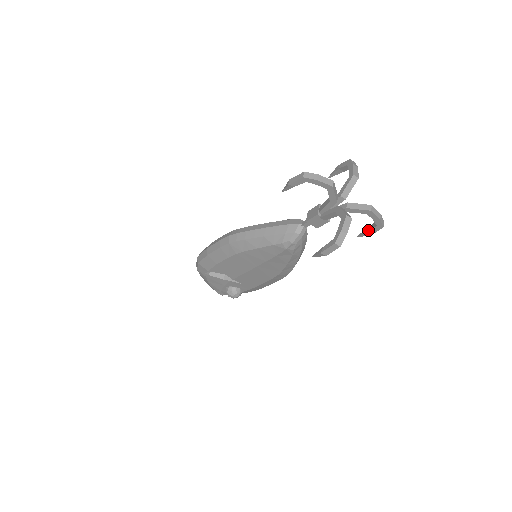
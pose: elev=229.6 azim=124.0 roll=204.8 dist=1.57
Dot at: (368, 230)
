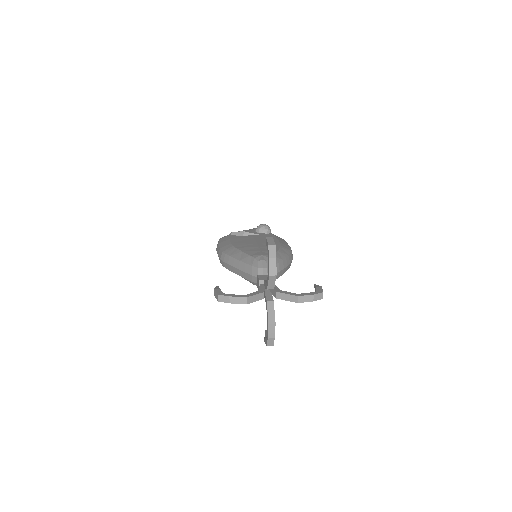
Dot at: (315, 291)
